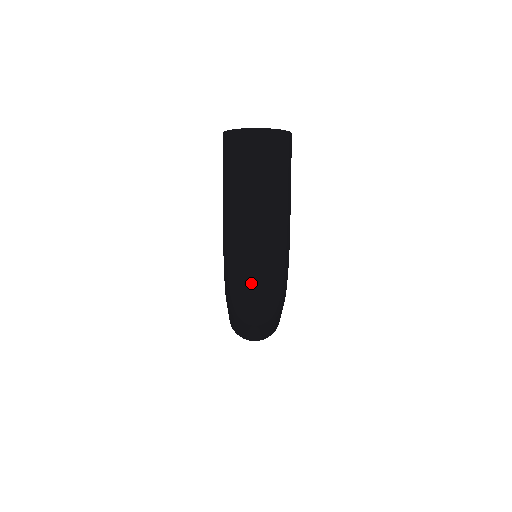
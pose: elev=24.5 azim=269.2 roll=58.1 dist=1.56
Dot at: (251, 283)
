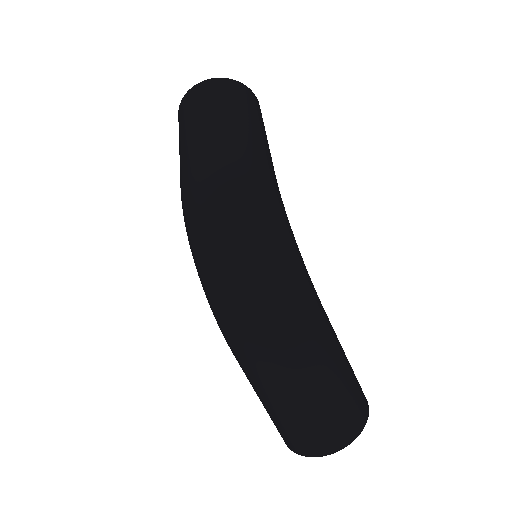
Dot at: (215, 241)
